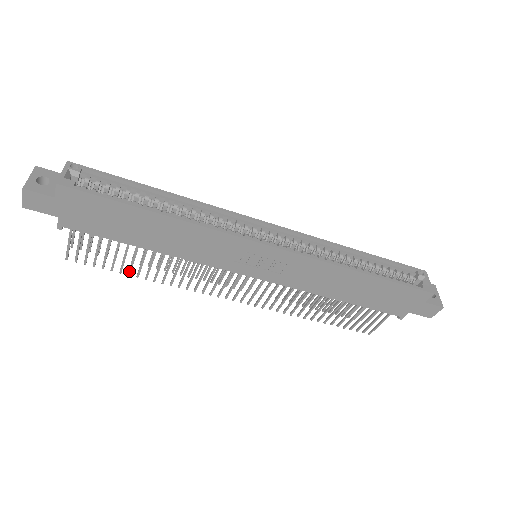
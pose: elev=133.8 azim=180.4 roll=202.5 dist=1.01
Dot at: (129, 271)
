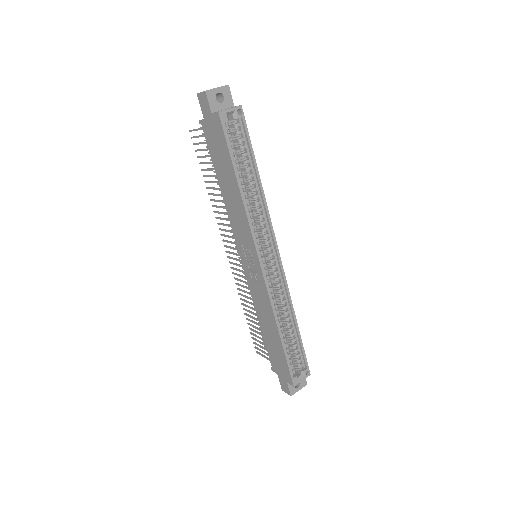
Dot at: (205, 175)
